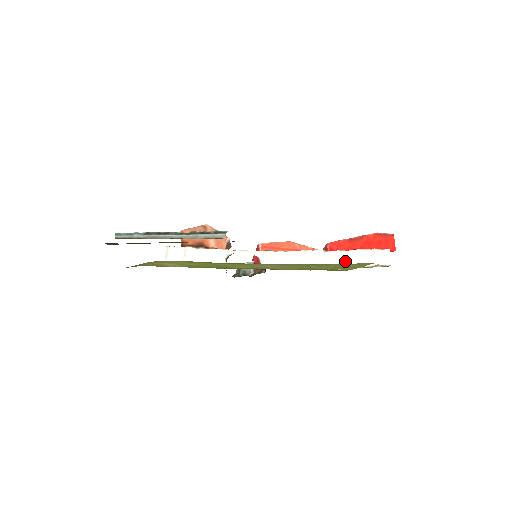
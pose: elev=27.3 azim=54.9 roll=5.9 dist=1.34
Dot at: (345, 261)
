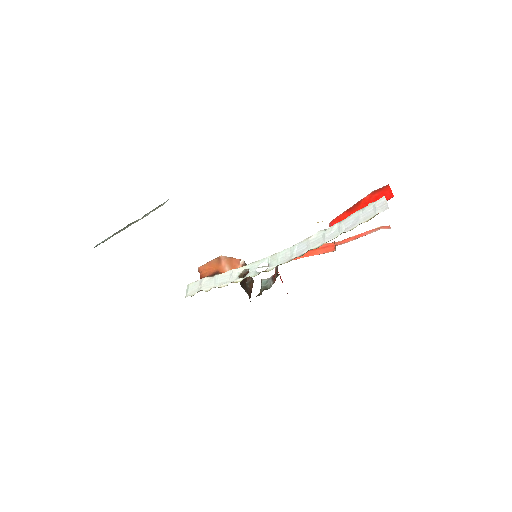
Dot at: (345, 228)
